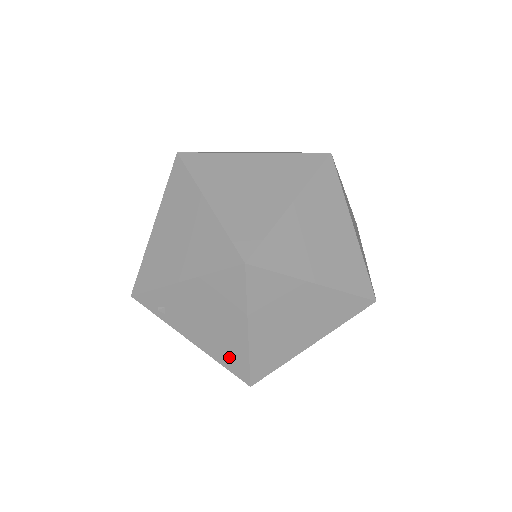
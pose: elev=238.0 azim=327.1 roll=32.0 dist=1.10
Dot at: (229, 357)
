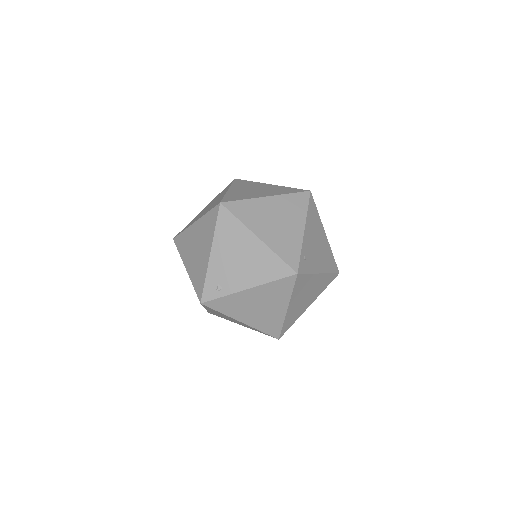
Dot at: (270, 269)
